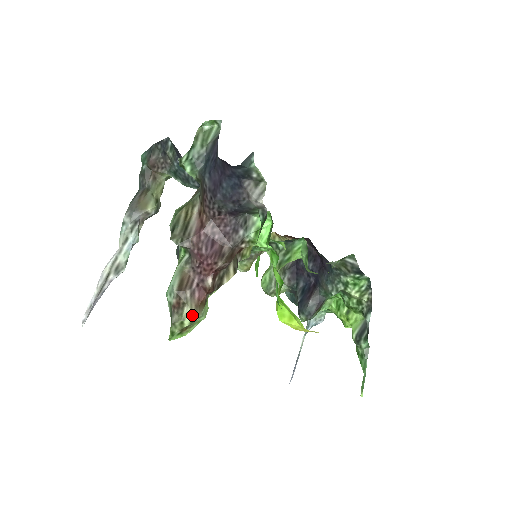
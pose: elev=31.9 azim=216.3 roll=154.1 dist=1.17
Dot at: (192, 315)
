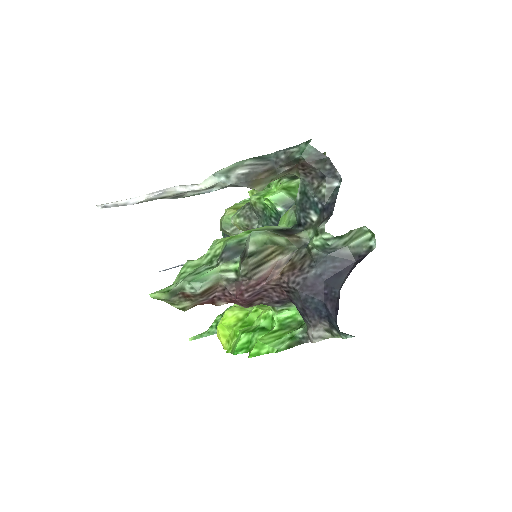
Dot at: (186, 308)
